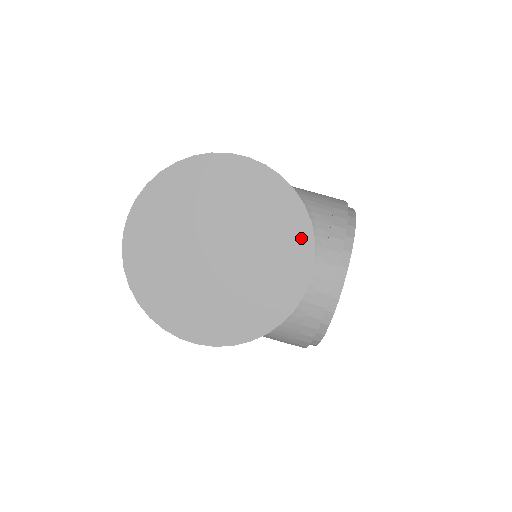
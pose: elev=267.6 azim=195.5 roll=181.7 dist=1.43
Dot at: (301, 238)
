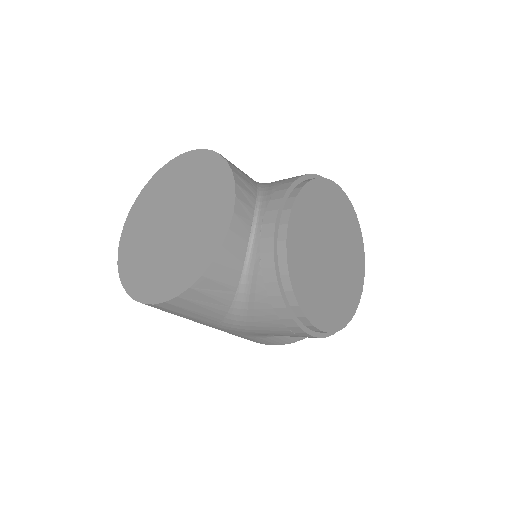
Dot at: (225, 186)
